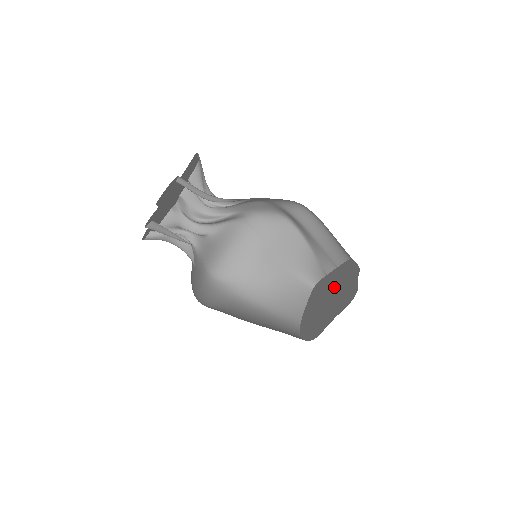
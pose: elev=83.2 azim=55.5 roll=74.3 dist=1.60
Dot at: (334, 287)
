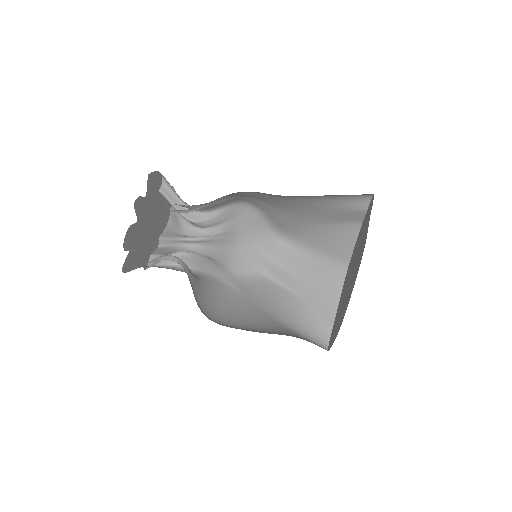
Dot at: (350, 272)
